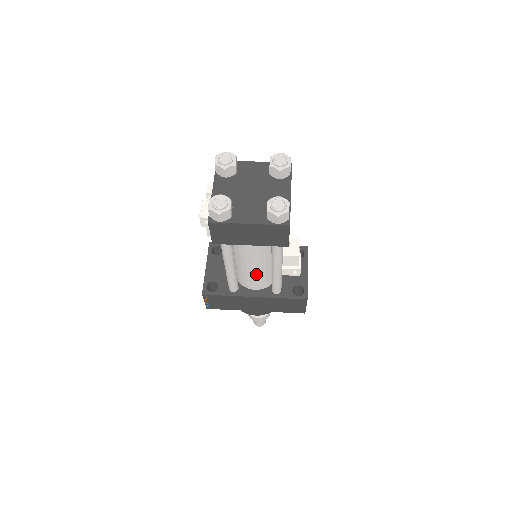
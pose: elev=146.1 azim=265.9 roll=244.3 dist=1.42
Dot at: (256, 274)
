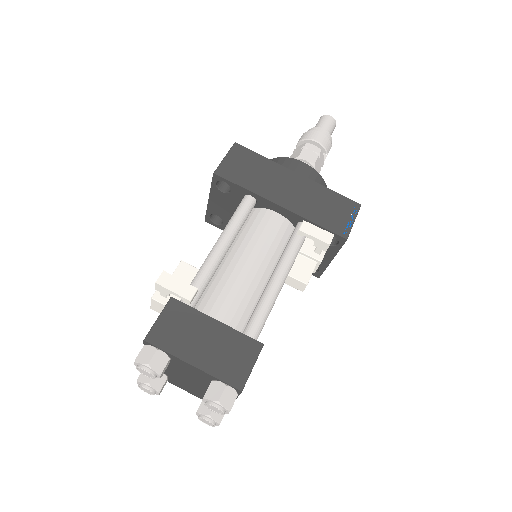
Dot at: occluded
